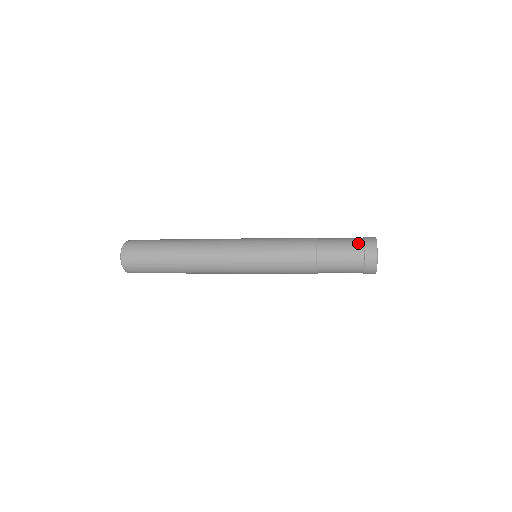
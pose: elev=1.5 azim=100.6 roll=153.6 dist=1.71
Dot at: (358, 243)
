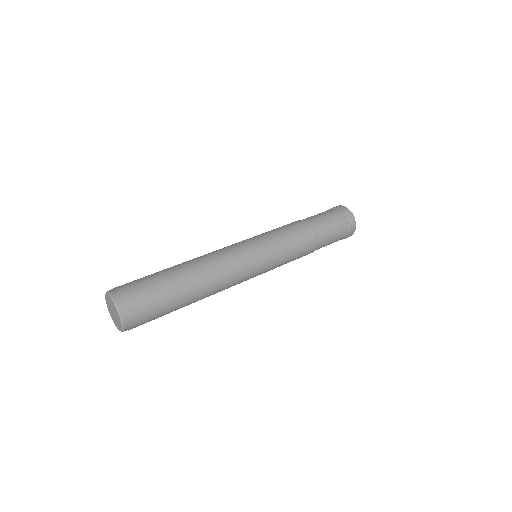
Dot at: (333, 211)
